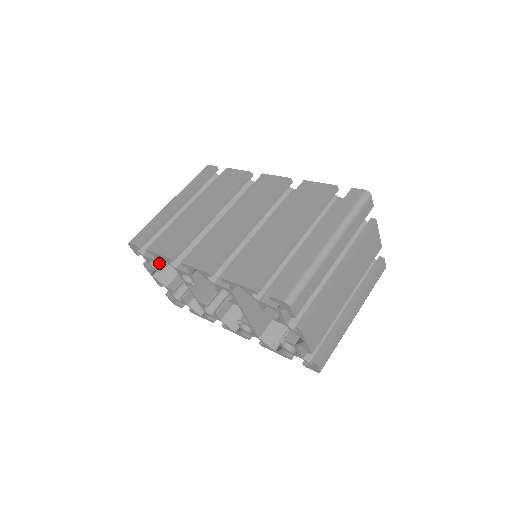
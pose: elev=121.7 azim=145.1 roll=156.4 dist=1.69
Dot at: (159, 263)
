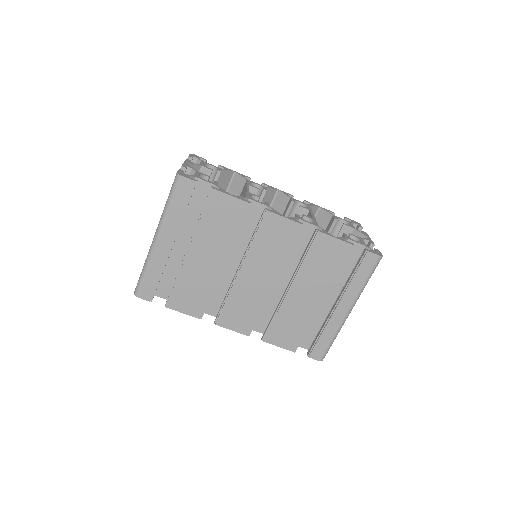
Dot at: occluded
